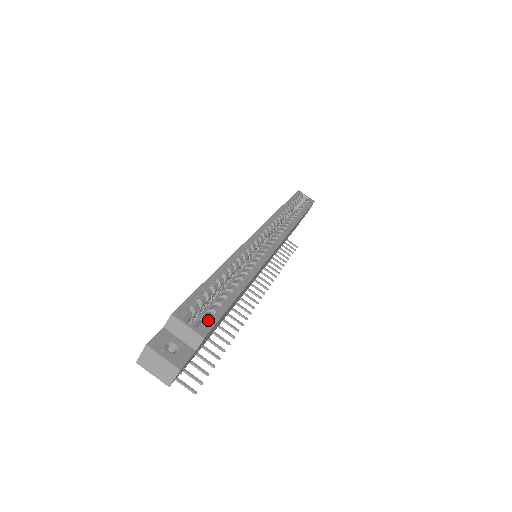
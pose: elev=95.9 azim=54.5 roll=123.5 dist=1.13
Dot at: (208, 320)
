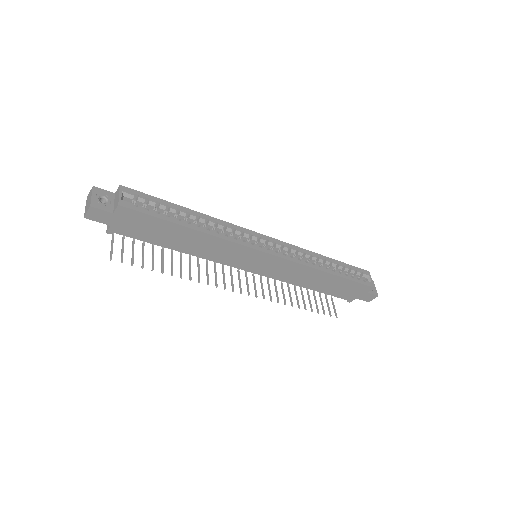
Dot at: (137, 207)
